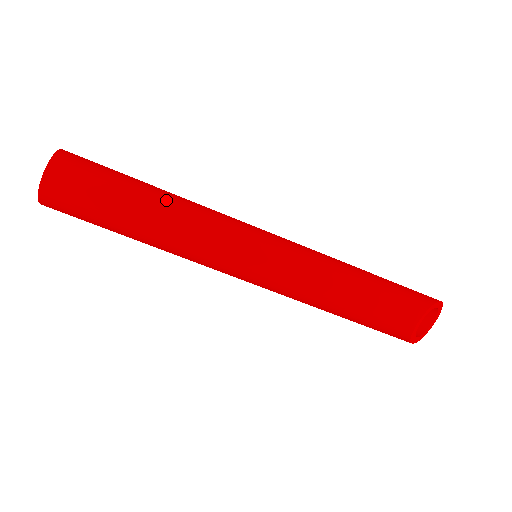
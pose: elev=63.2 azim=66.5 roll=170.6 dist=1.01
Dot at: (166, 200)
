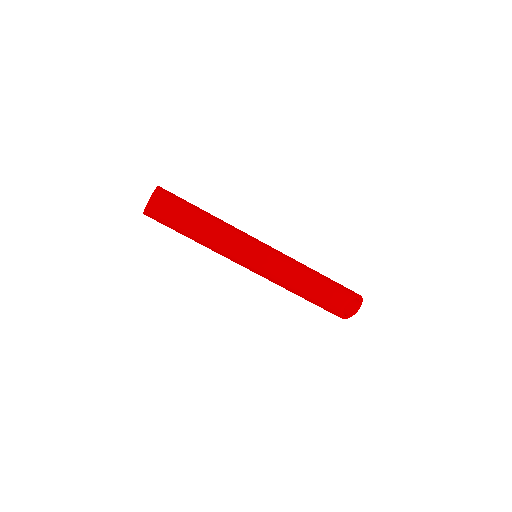
Dot at: (211, 219)
